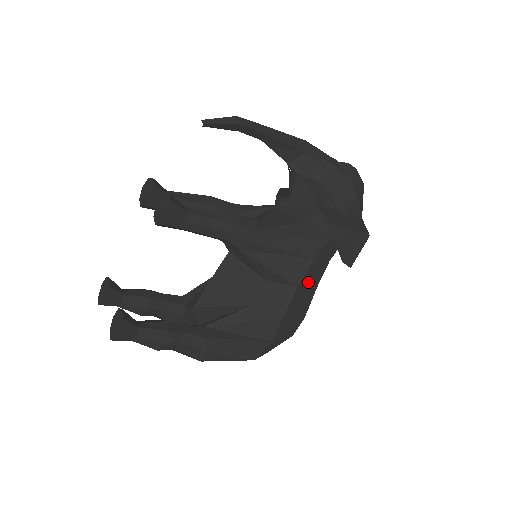
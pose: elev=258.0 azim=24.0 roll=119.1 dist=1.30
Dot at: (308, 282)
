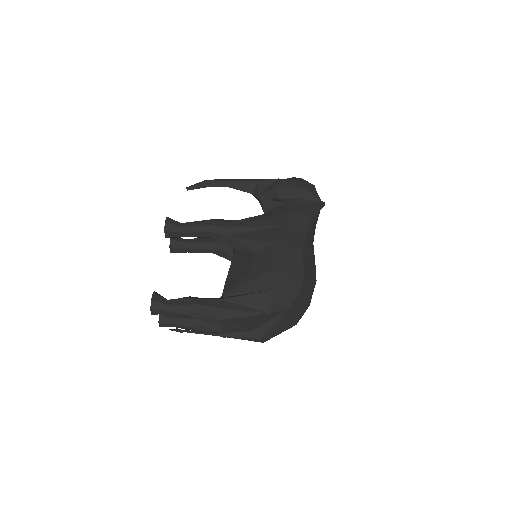
Dot at: (287, 243)
